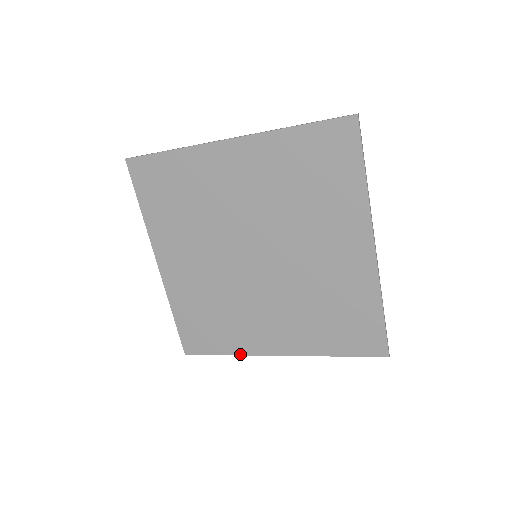
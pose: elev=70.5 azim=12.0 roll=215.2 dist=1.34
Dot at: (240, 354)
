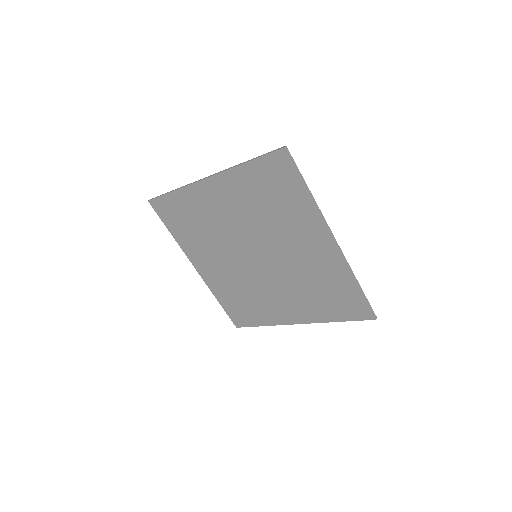
Dot at: (179, 244)
